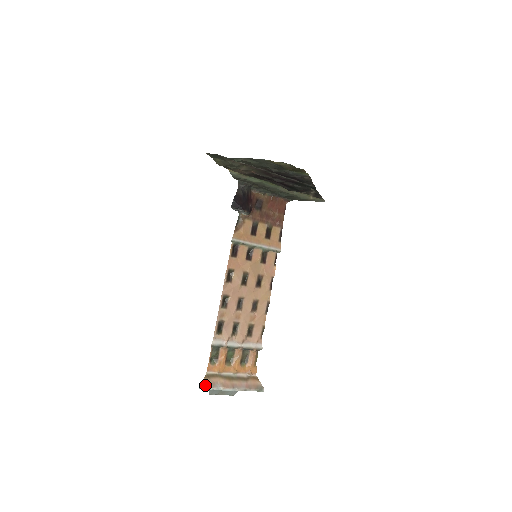
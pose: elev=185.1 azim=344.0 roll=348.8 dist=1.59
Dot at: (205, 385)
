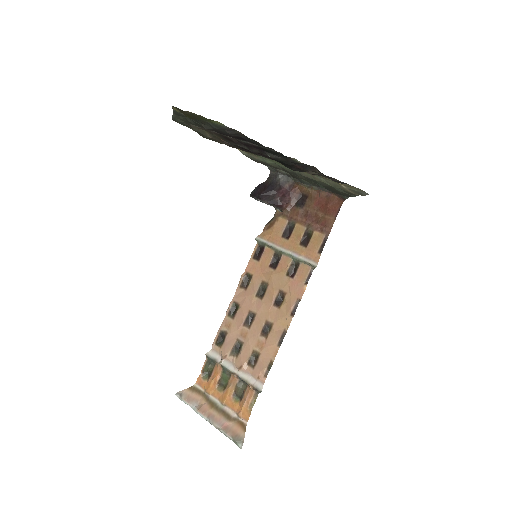
Dot at: (183, 395)
